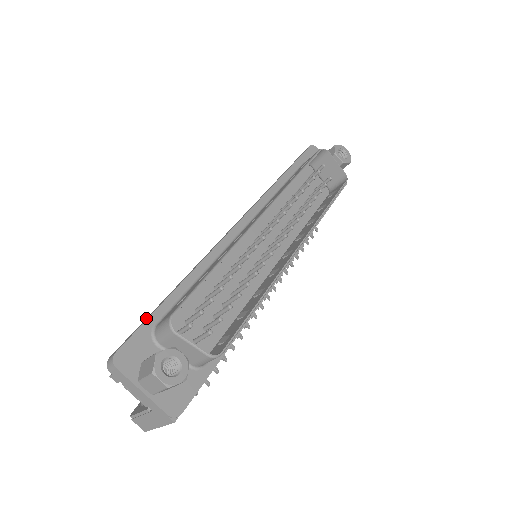
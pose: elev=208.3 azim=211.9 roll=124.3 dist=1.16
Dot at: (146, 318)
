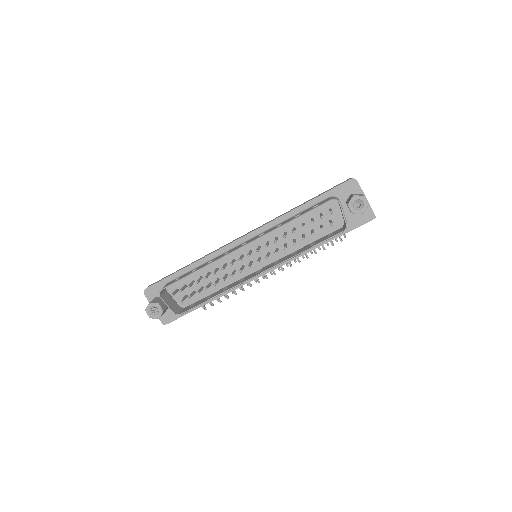
Dot at: (170, 274)
